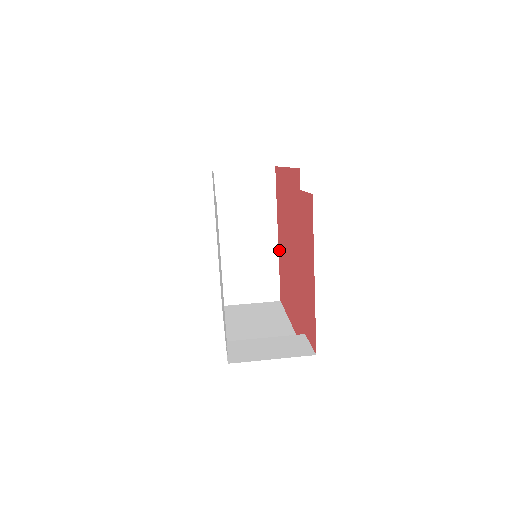
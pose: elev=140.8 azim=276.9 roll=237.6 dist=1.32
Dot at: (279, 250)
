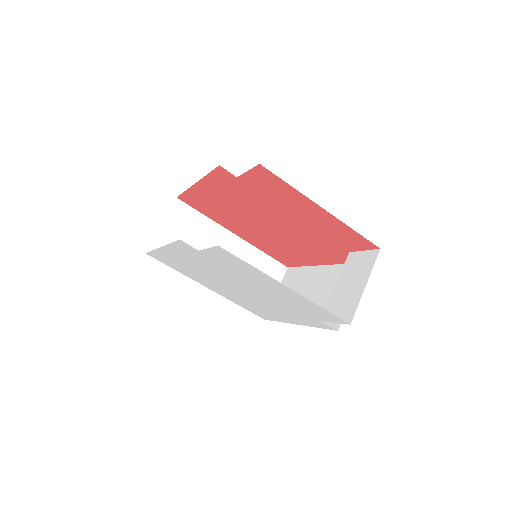
Dot at: (248, 241)
